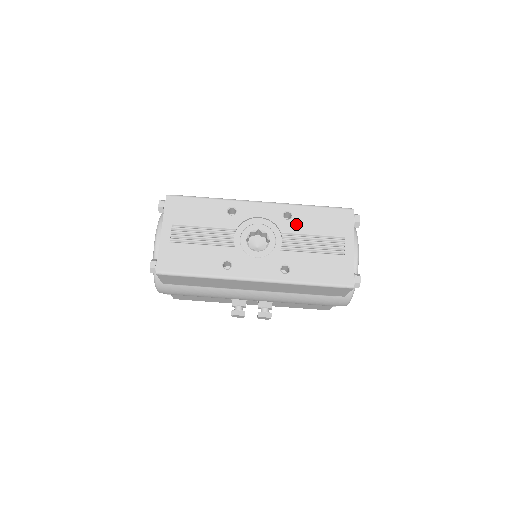
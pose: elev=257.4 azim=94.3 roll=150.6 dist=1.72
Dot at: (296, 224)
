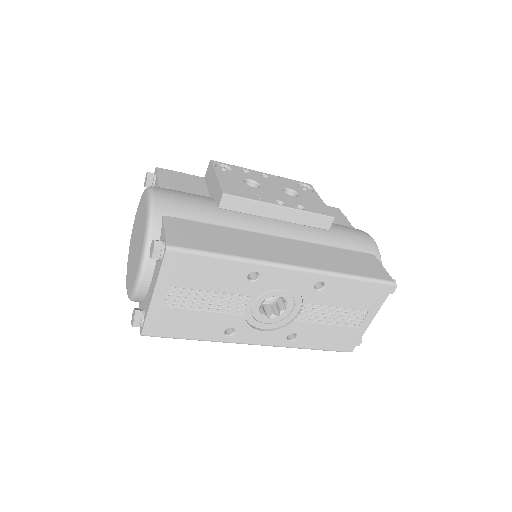
Dot at: (324, 296)
